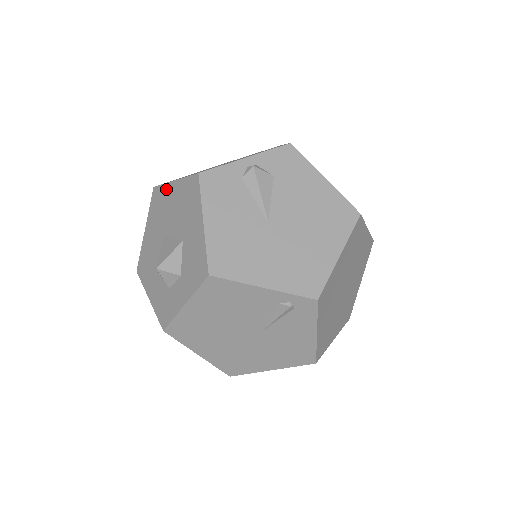
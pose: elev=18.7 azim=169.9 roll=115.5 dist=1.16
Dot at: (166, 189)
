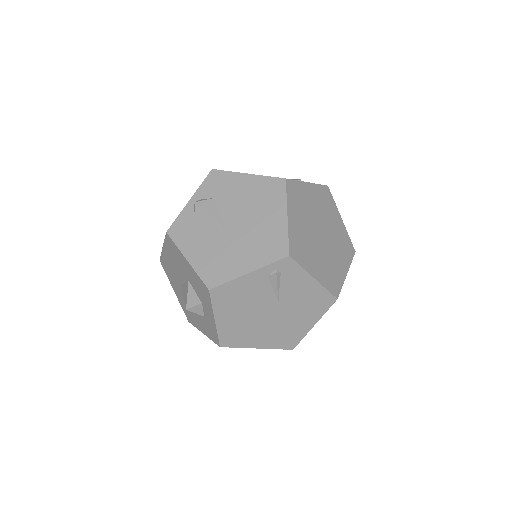
Dot at: (164, 256)
